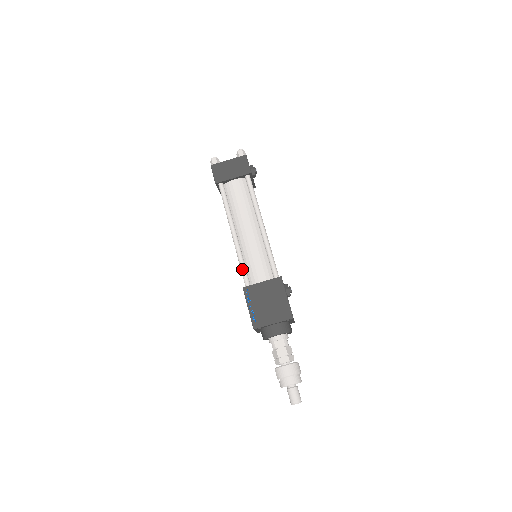
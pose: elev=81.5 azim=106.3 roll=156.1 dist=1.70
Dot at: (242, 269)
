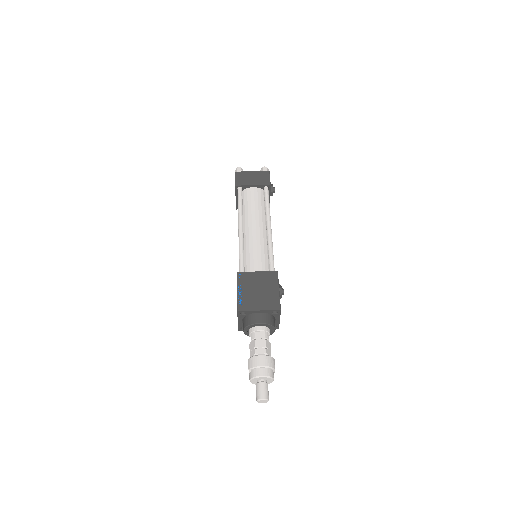
Dot at: (240, 258)
